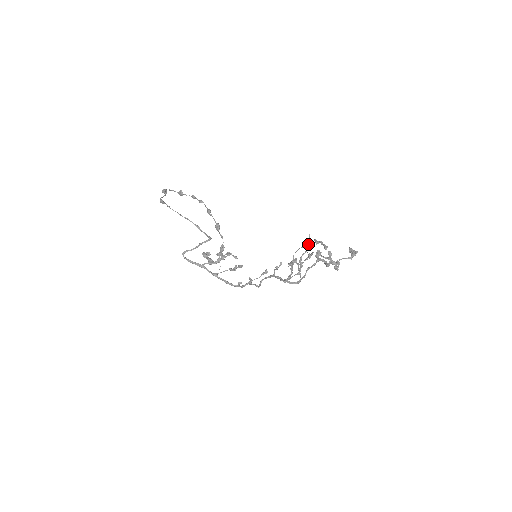
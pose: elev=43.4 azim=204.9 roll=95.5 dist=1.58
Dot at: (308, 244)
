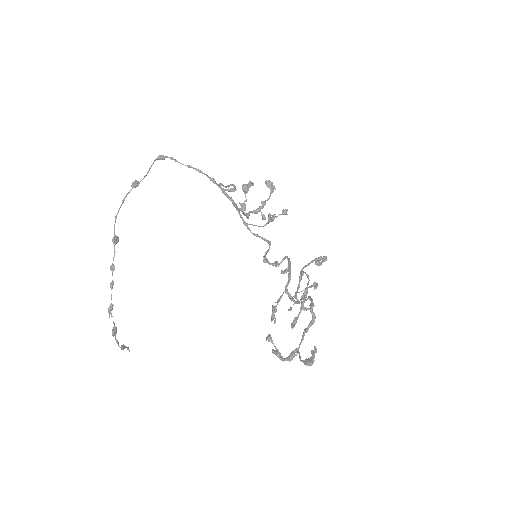
Dot at: (273, 311)
